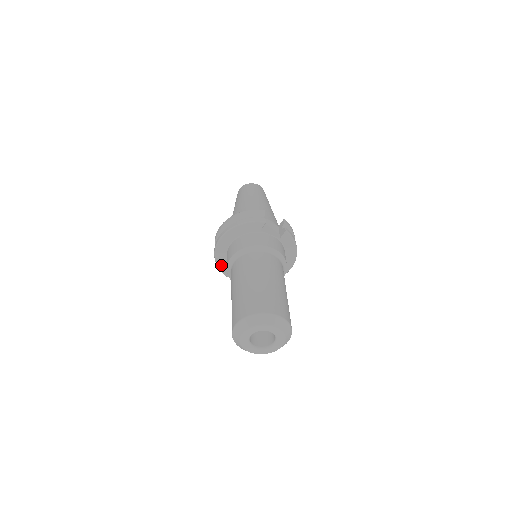
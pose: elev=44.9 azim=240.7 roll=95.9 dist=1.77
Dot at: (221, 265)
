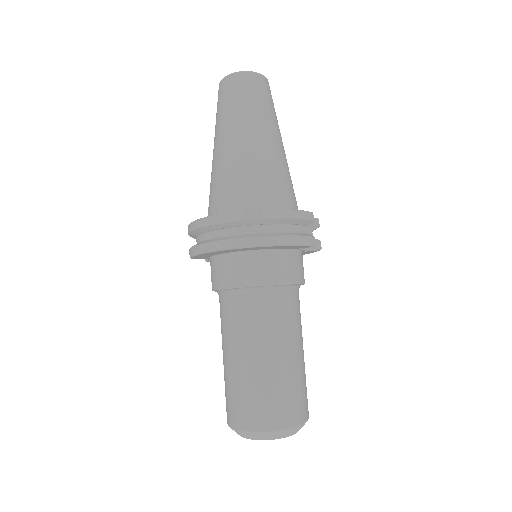
Dot at: (200, 256)
